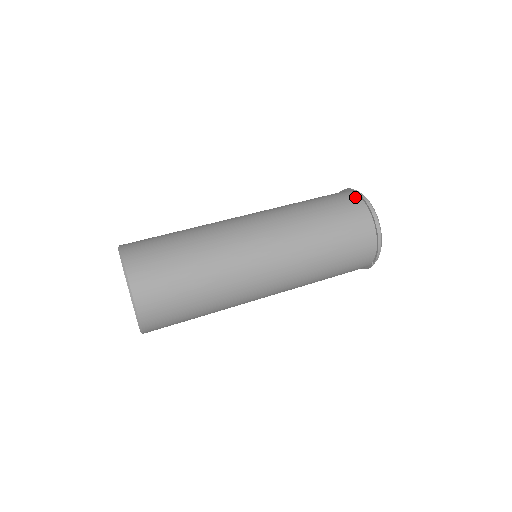
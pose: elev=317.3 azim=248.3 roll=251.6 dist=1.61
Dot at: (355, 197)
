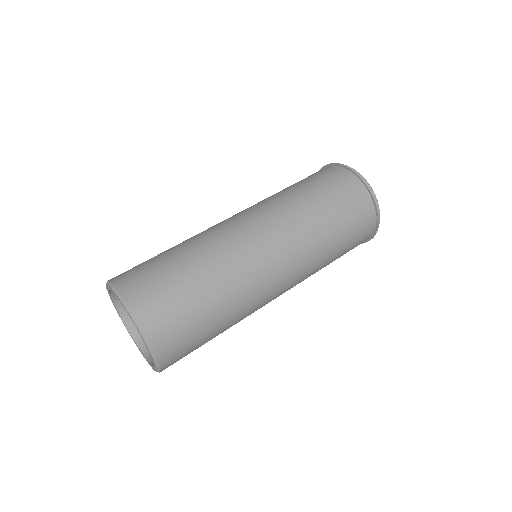
Dot at: (327, 167)
